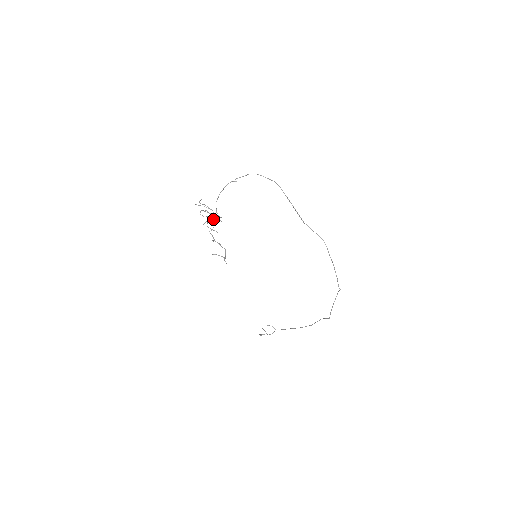
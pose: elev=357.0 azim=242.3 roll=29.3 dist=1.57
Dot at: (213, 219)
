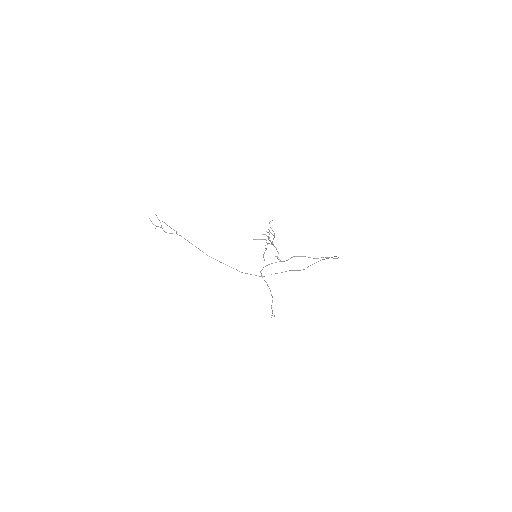
Dot at: occluded
